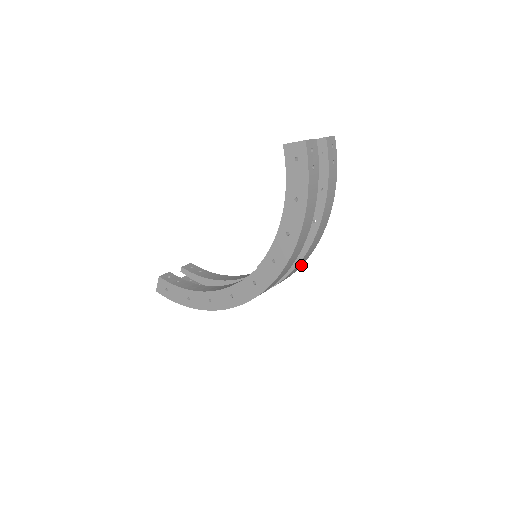
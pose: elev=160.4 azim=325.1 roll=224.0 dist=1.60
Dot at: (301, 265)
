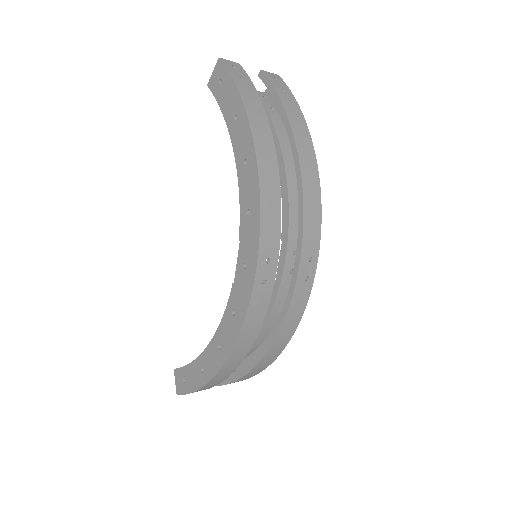
Dot at: (318, 239)
